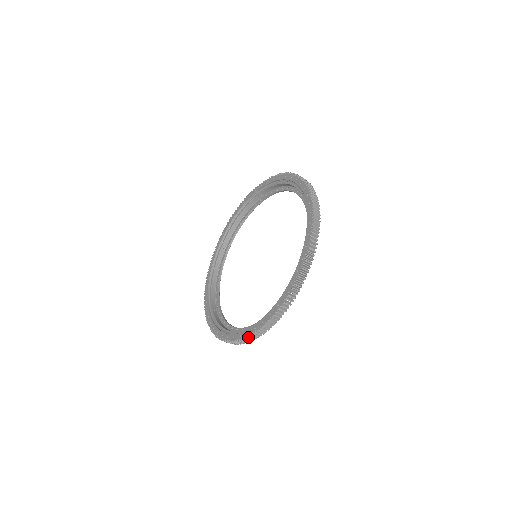
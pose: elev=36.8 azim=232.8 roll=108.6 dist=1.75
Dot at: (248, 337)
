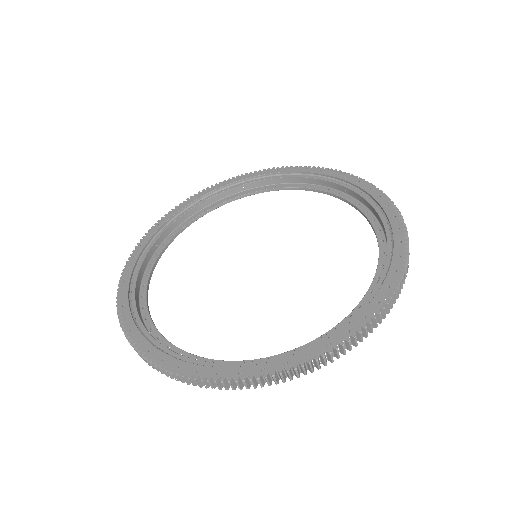
Dot at: (289, 370)
